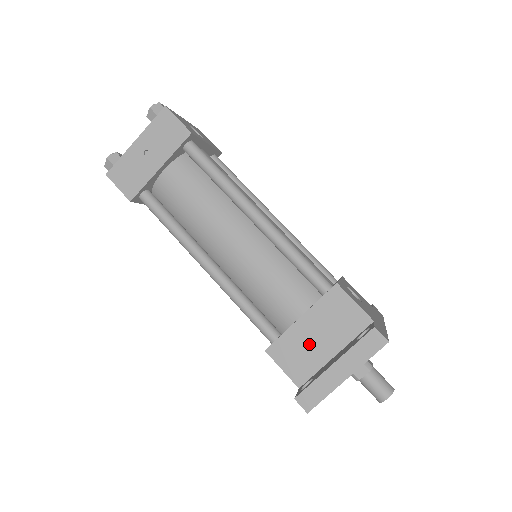
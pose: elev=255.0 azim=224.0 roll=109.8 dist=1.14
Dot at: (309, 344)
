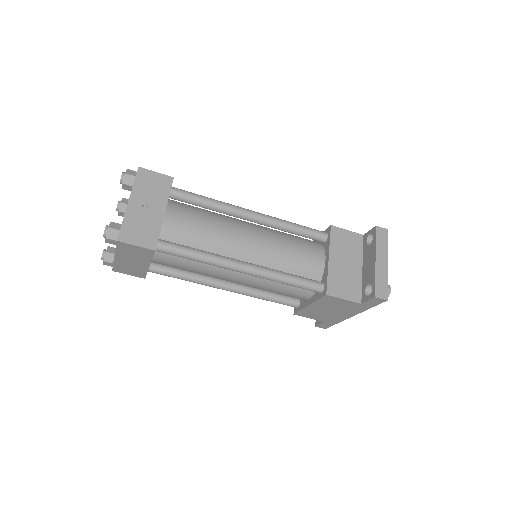
Dot at: (345, 271)
